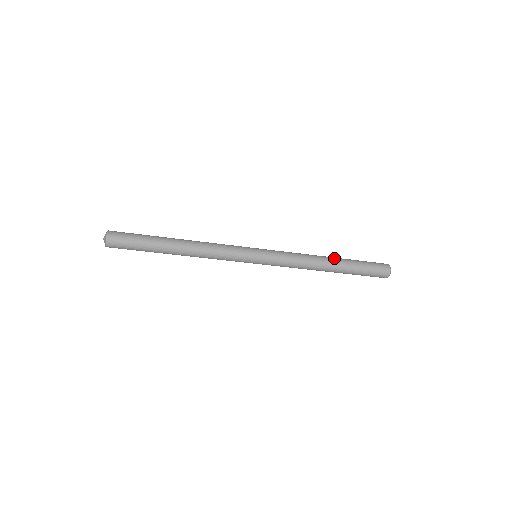
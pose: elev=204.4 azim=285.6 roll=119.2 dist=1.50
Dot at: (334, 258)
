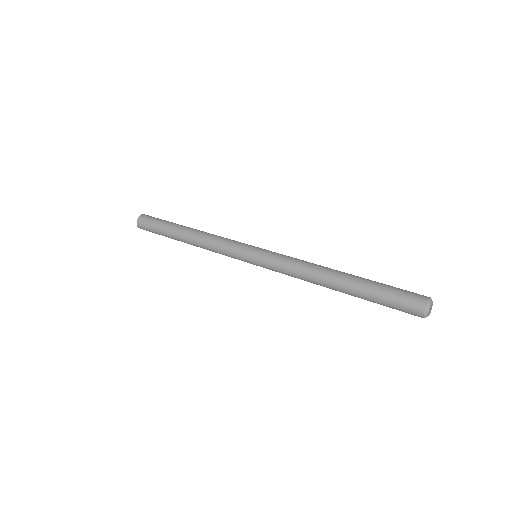
Dot at: (342, 277)
